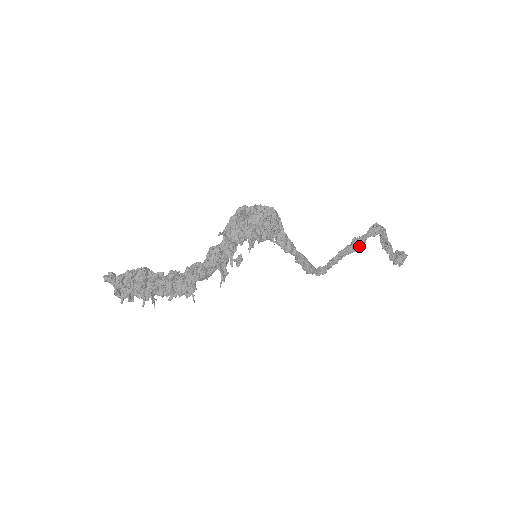
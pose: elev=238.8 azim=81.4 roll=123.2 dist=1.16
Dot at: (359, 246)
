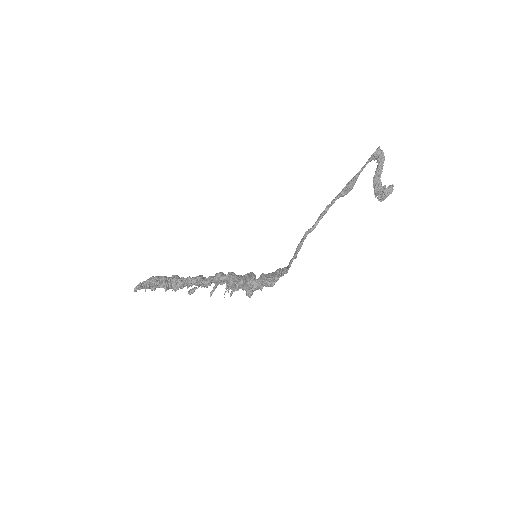
Dot at: occluded
